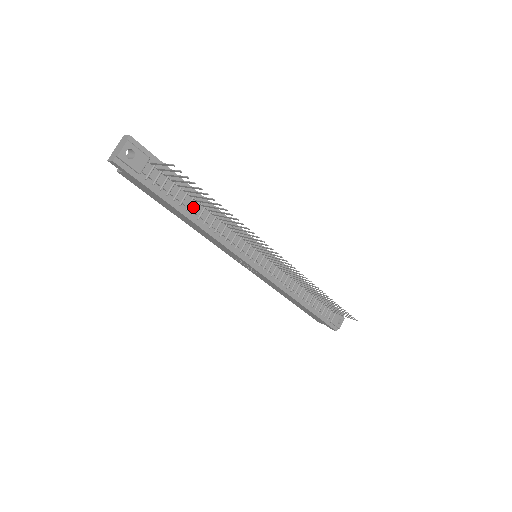
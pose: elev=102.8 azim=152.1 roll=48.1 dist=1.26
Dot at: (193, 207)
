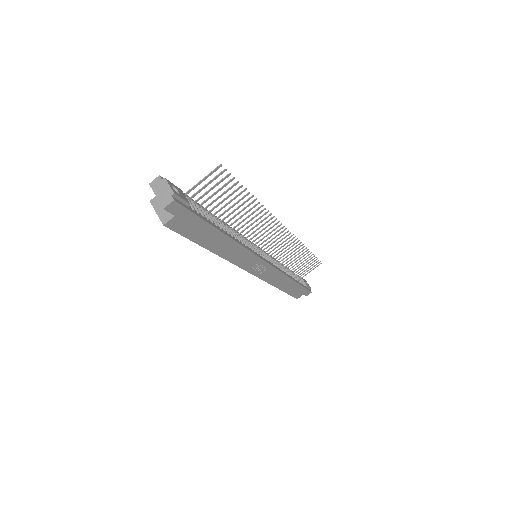
Dot at: (220, 225)
